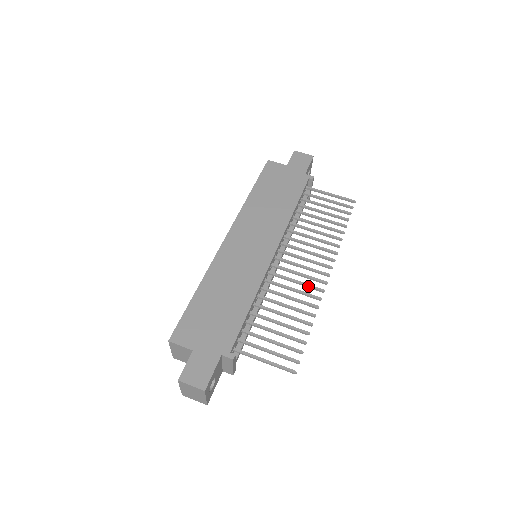
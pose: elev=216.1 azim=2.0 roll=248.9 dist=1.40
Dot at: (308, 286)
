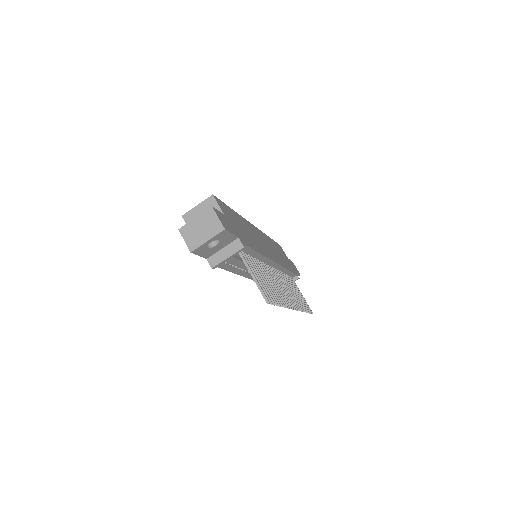
Dot at: (284, 295)
